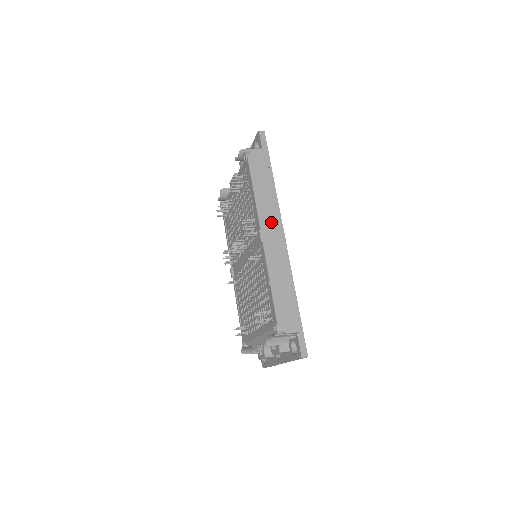
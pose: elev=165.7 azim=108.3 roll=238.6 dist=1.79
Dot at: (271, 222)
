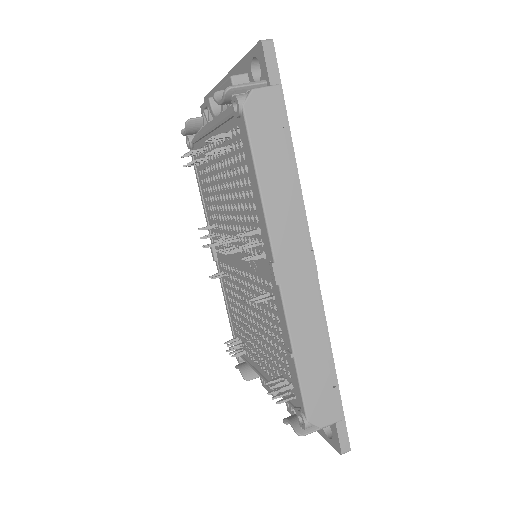
Dot at: (292, 243)
